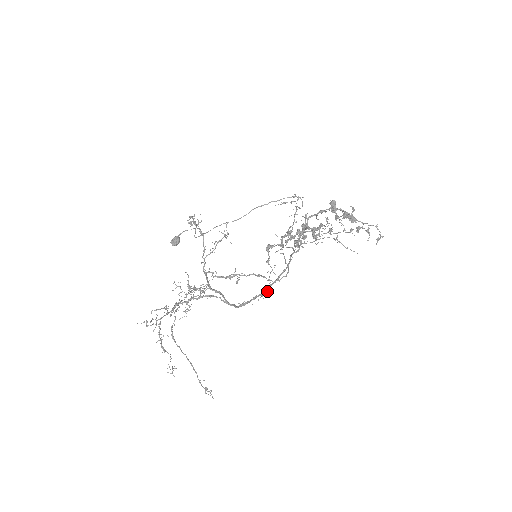
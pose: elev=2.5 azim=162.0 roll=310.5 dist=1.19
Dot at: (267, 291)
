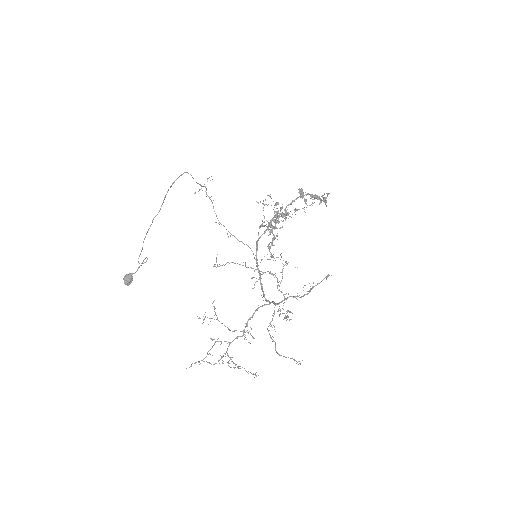
Dot at: occluded
